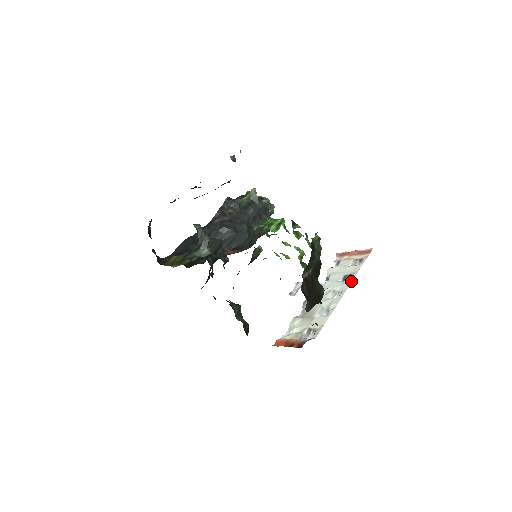
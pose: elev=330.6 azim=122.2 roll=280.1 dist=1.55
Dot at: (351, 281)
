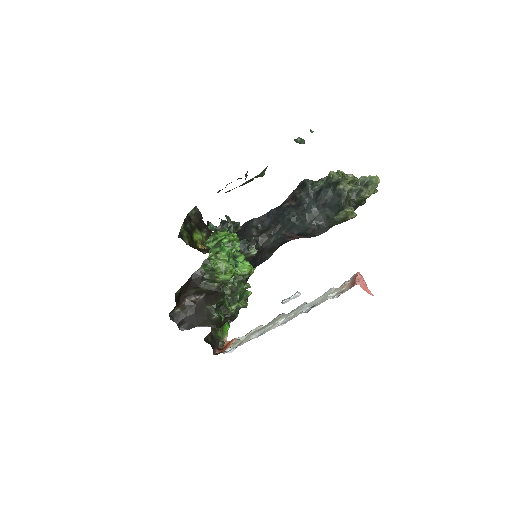
Dot at: (297, 315)
